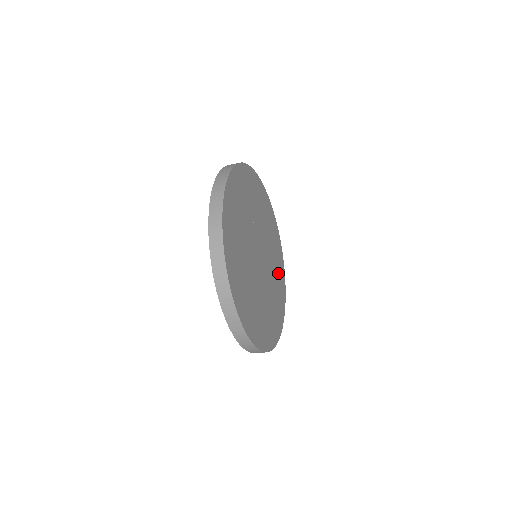
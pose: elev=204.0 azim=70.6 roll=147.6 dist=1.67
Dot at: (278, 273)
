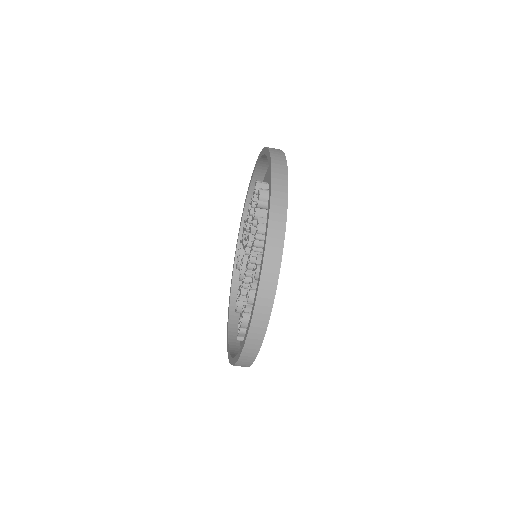
Dot at: occluded
